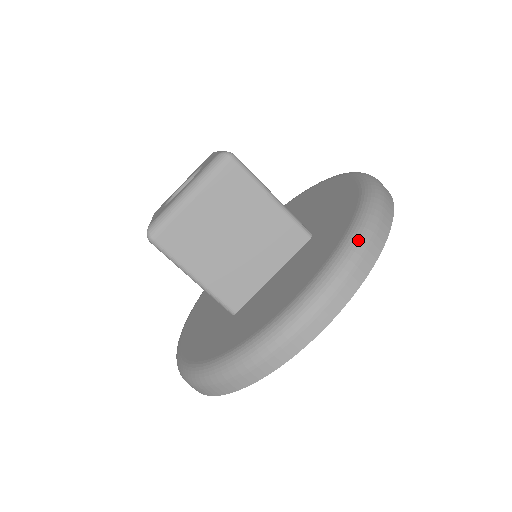
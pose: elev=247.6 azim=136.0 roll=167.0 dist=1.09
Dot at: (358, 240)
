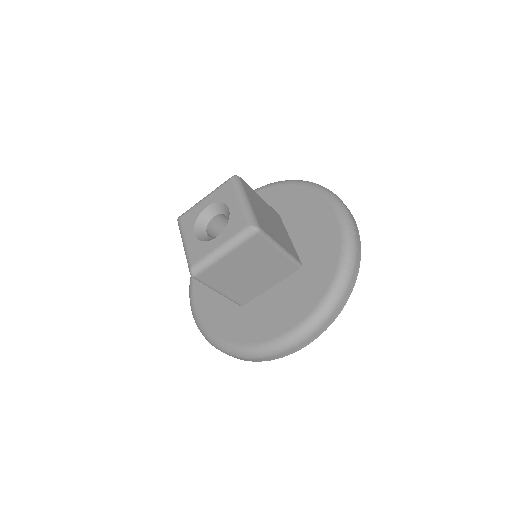
Dot at: (335, 300)
